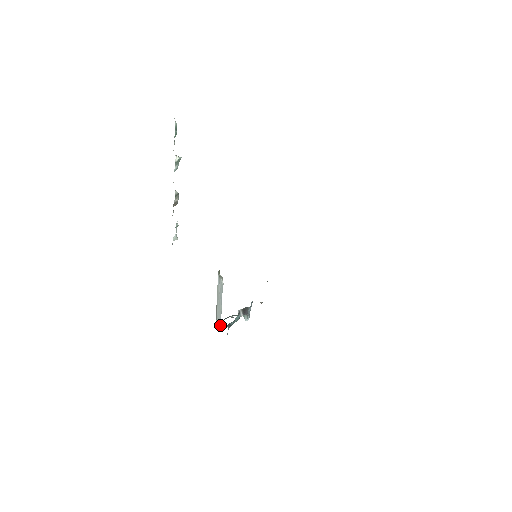
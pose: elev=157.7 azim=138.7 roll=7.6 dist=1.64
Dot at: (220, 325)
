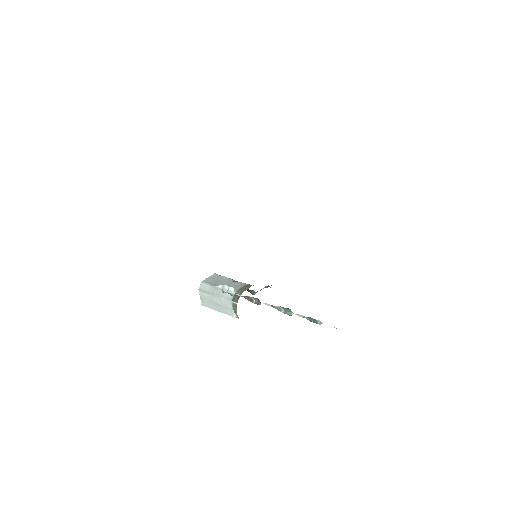
Dot at: occluded
